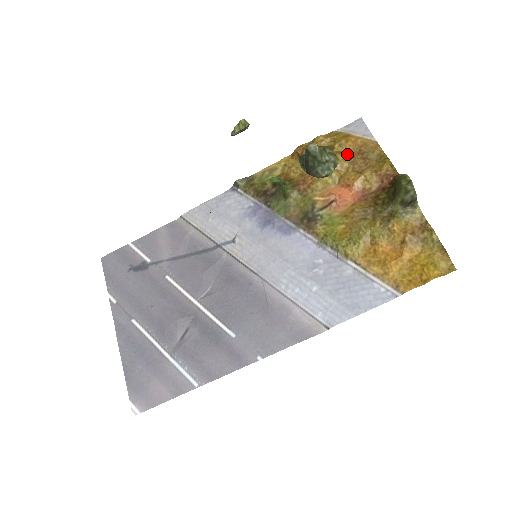
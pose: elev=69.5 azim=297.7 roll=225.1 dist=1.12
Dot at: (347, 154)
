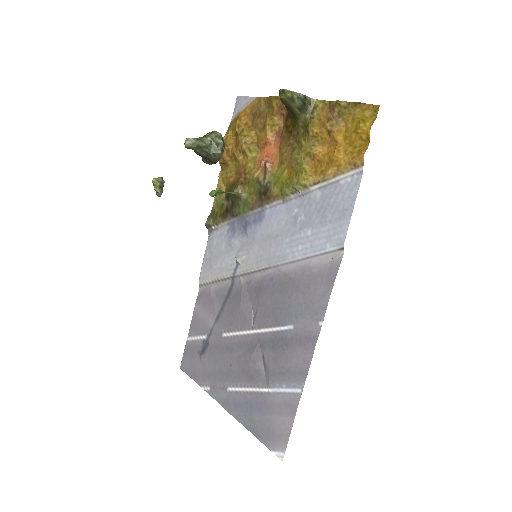
Dot at: (248, 126)
